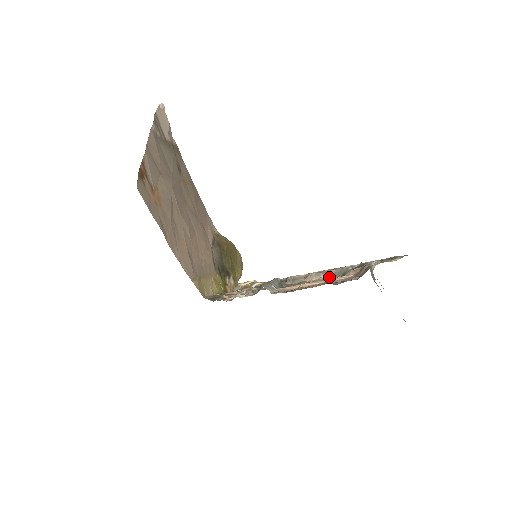
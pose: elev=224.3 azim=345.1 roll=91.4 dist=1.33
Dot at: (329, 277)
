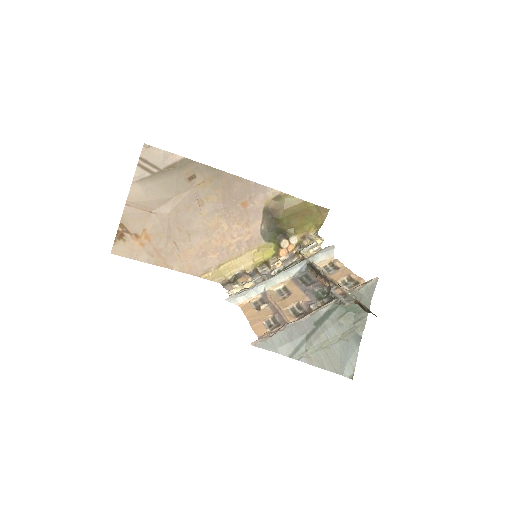
Dot at: (328, 286)
